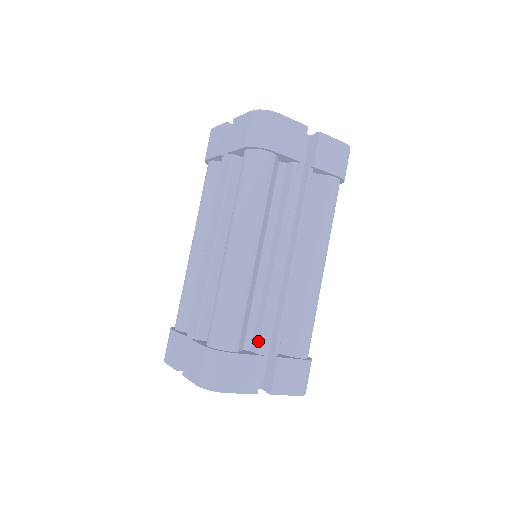
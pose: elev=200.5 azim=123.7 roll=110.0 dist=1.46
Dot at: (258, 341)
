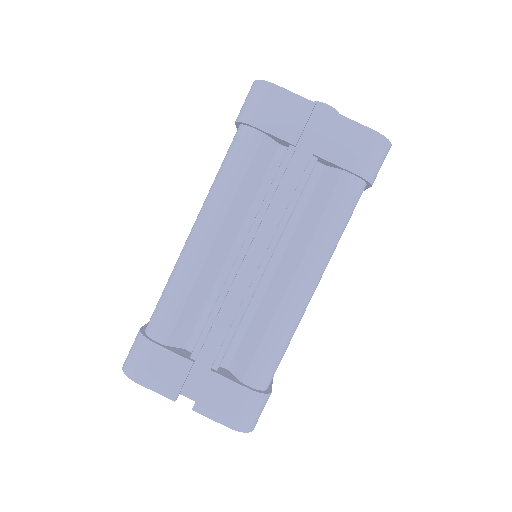
Dot at: occluded
